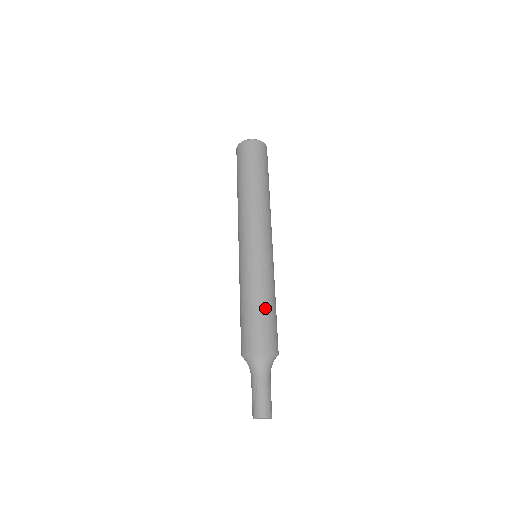
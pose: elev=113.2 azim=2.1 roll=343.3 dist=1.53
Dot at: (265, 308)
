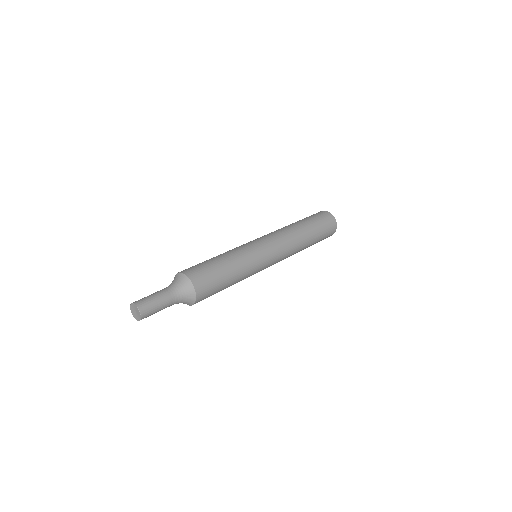
Dot at: (217, 261)
